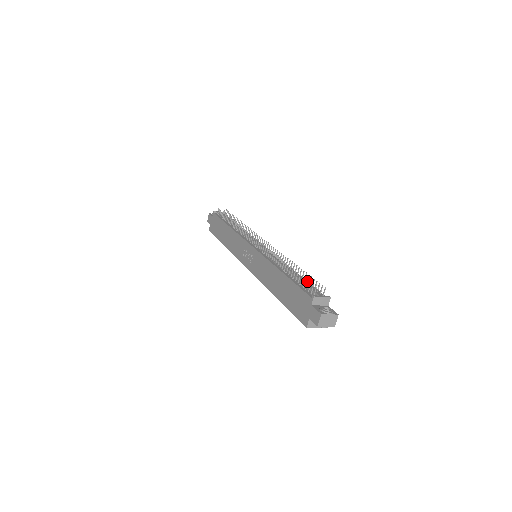
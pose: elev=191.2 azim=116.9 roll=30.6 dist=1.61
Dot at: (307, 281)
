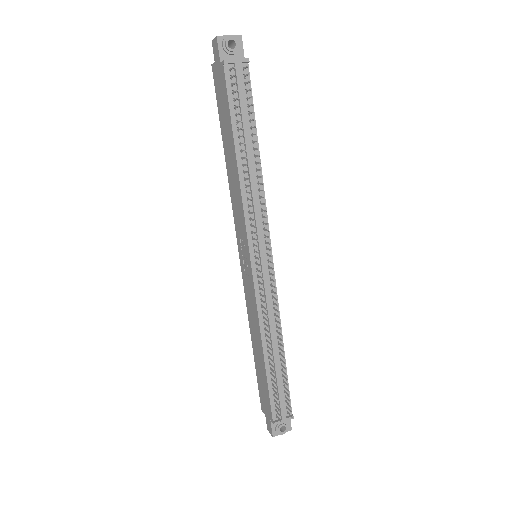
Dot at: (278, 405)
